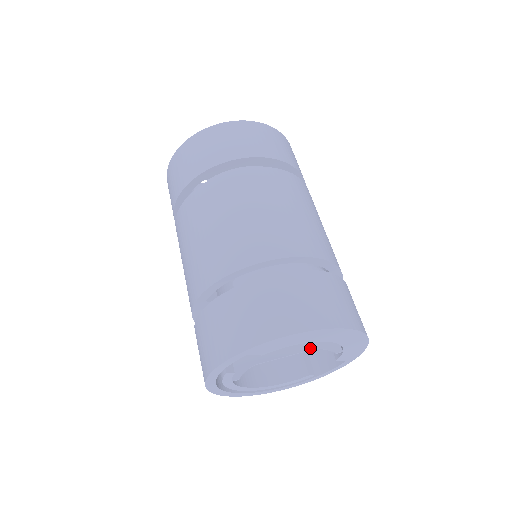
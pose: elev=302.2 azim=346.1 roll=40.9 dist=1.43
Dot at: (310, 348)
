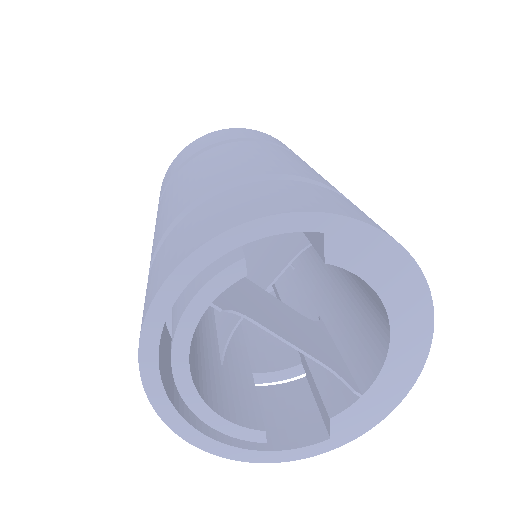
Dot at: (321, 360)
